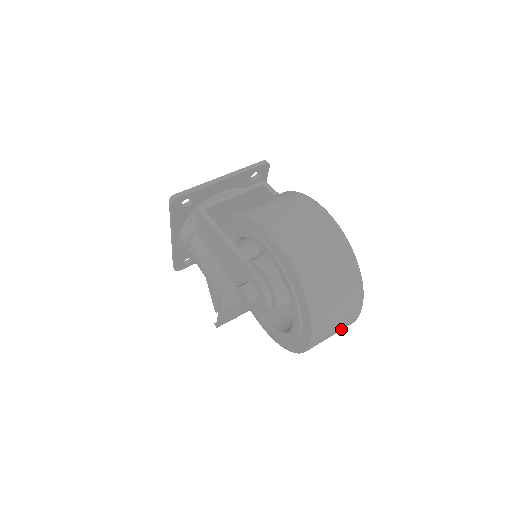
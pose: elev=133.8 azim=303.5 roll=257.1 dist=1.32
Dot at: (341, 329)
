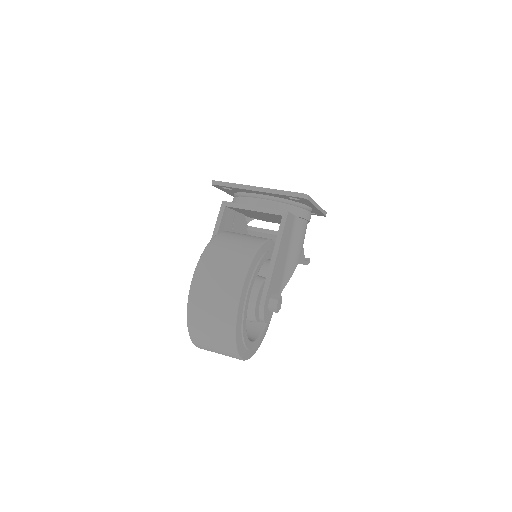
Dot at: occluded
